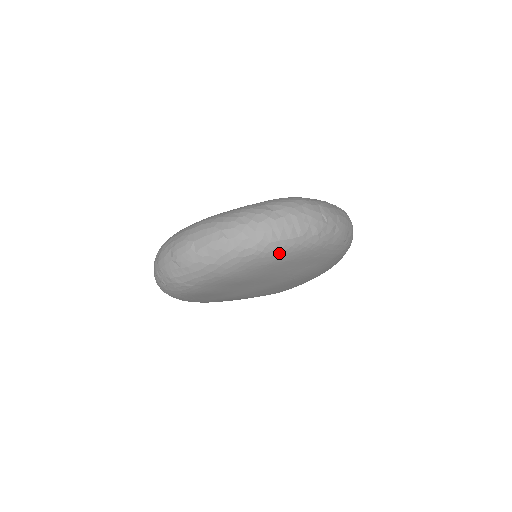
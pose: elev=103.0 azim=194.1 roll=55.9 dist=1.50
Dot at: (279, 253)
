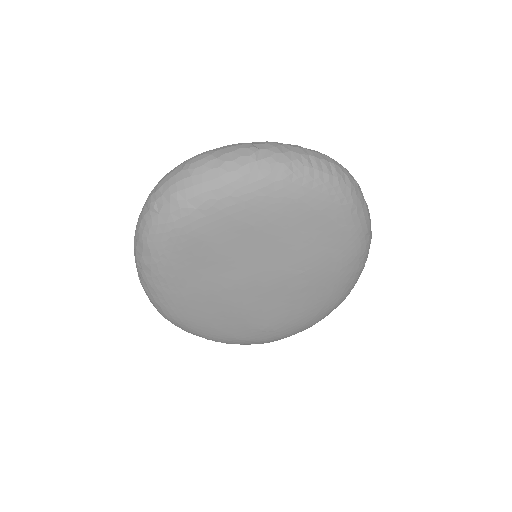
Dot at: (310, 186)
